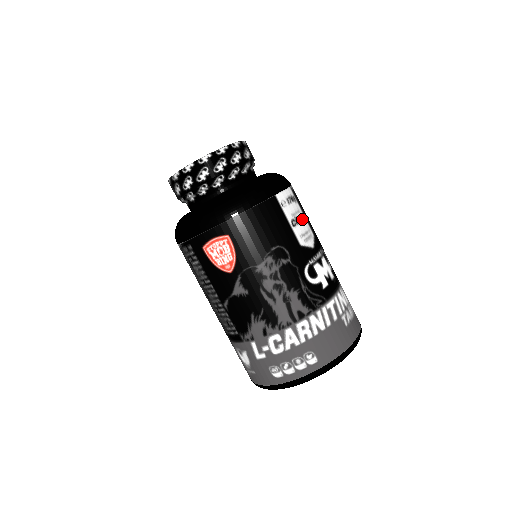
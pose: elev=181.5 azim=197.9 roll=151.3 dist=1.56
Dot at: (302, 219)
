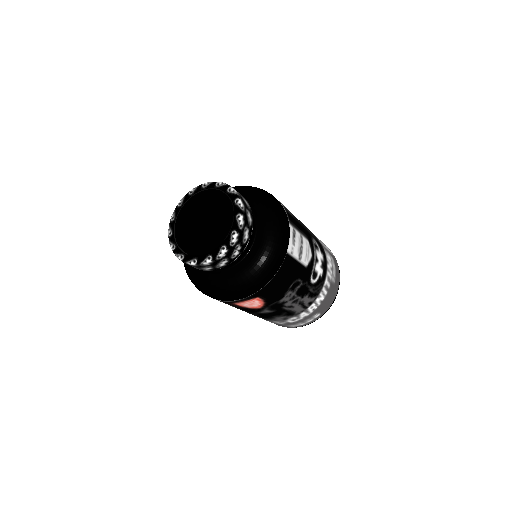
Dot at: (302, 242)
